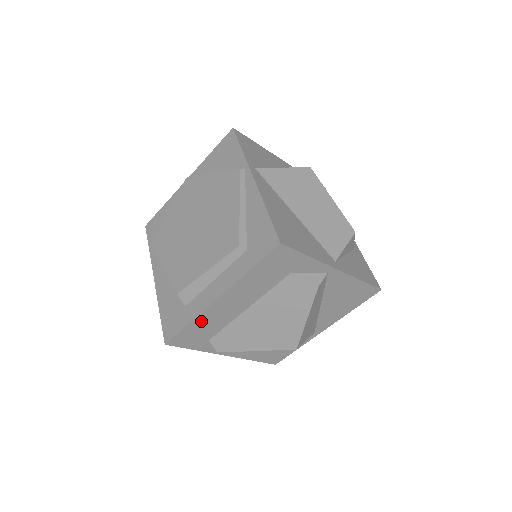
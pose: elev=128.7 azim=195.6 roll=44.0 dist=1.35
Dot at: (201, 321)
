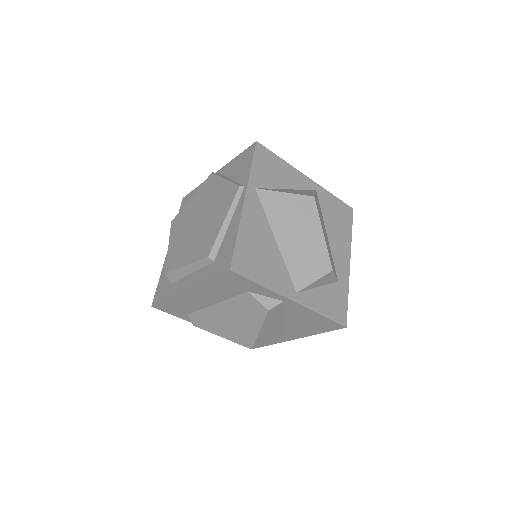
Dot at: (177, 301)
